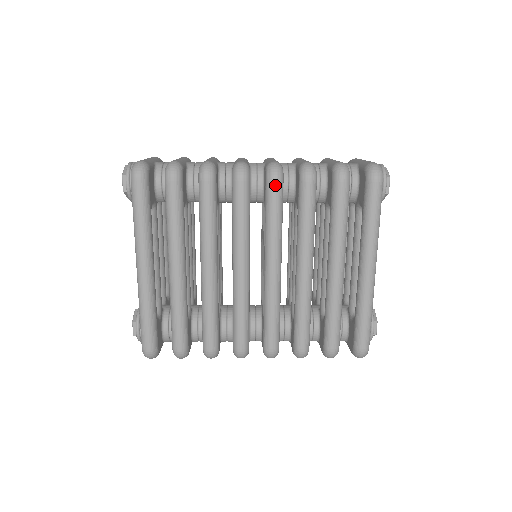
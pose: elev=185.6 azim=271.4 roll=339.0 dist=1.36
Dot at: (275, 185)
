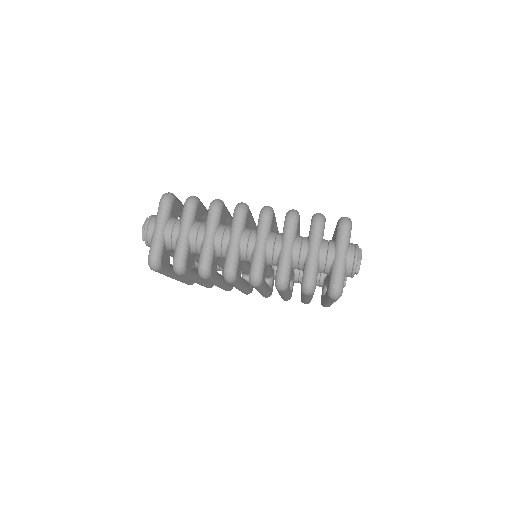
Dot at: (255, 287)
